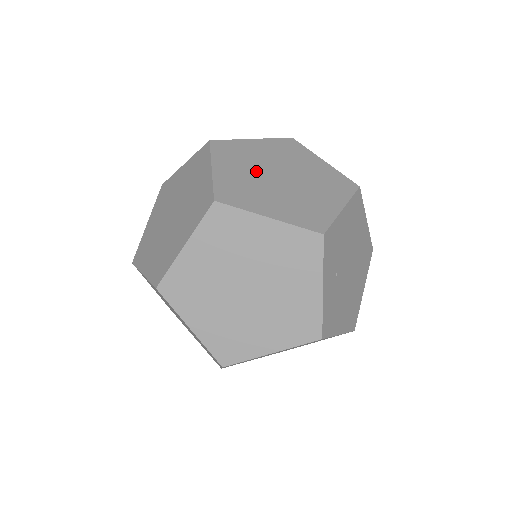
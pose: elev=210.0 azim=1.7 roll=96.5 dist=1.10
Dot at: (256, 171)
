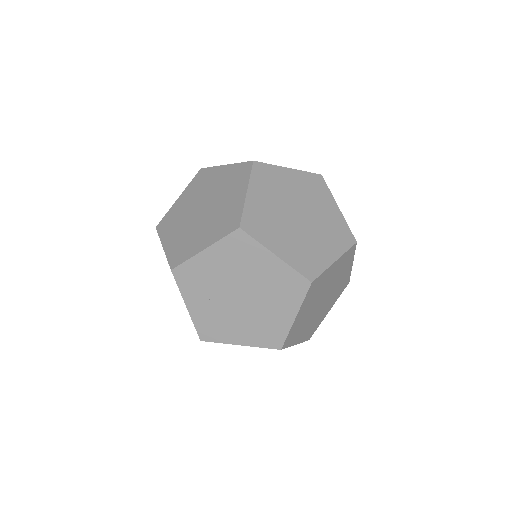
Dot at: (195, 202)
